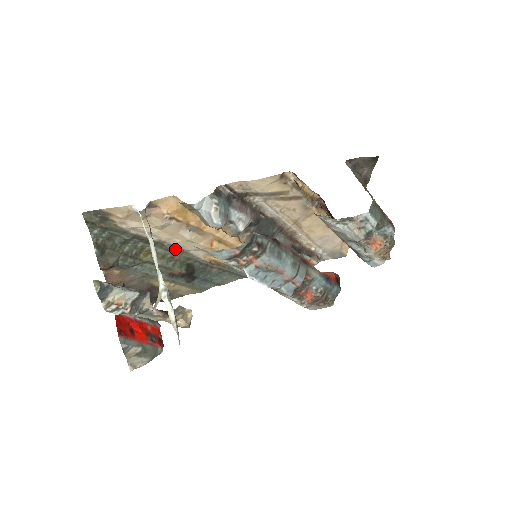
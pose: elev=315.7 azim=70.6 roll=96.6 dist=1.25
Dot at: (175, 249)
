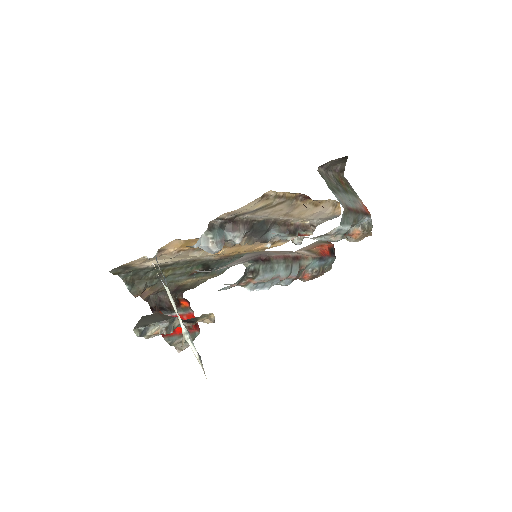
Dot at: (189, 261)
